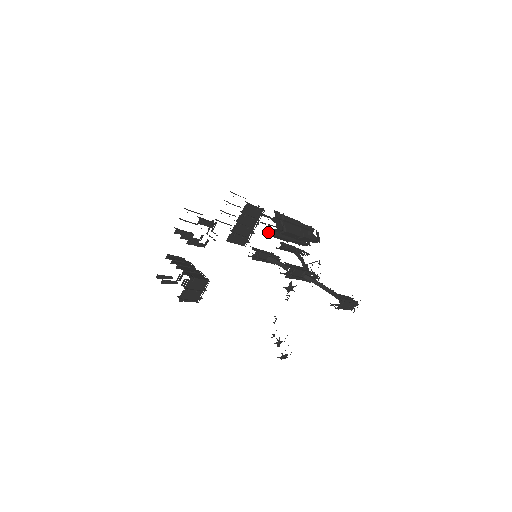
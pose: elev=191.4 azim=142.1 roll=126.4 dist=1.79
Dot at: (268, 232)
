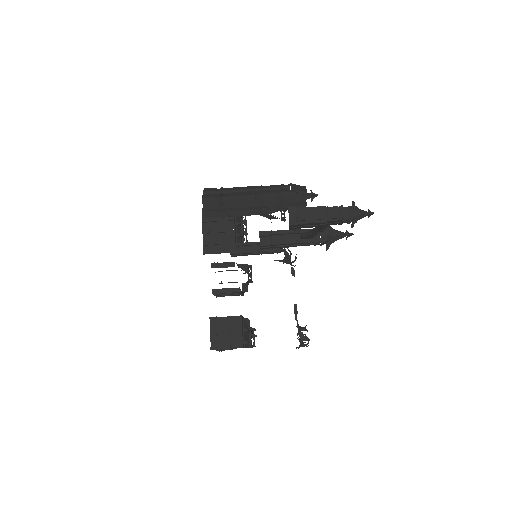
Dot at: (208, 211)
